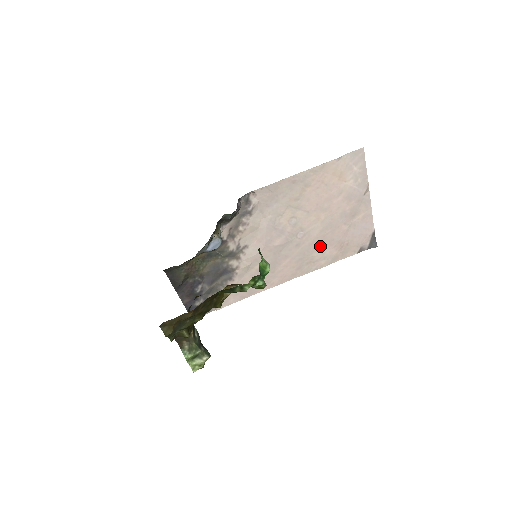
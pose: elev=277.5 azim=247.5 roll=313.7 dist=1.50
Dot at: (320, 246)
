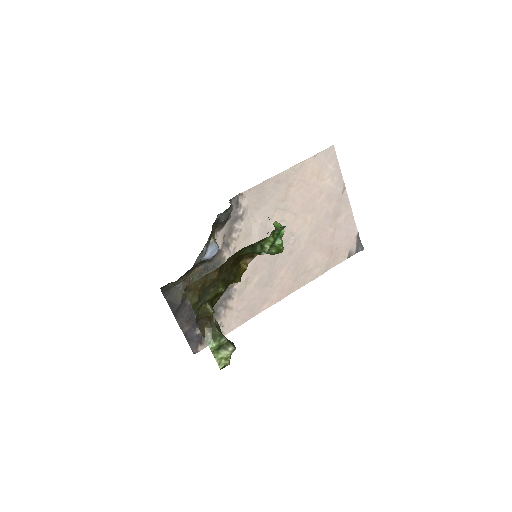
Dot at: (312, 252)
